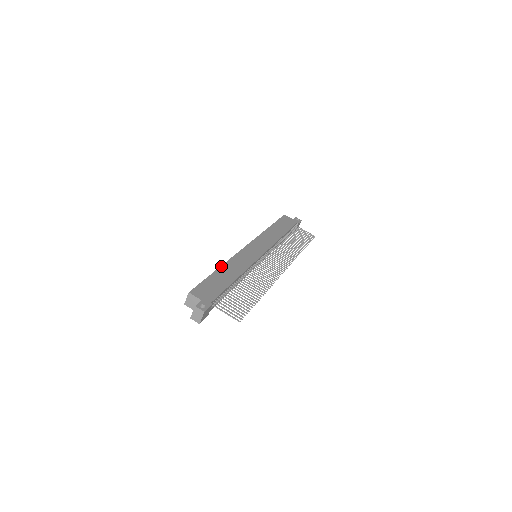
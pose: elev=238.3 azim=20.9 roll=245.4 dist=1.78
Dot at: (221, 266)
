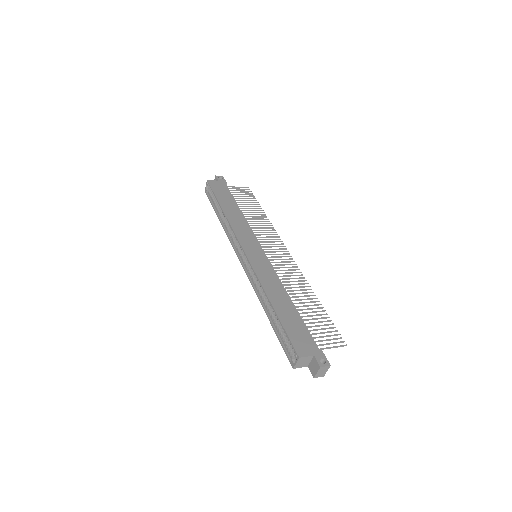
Dot at: (269, 299)
